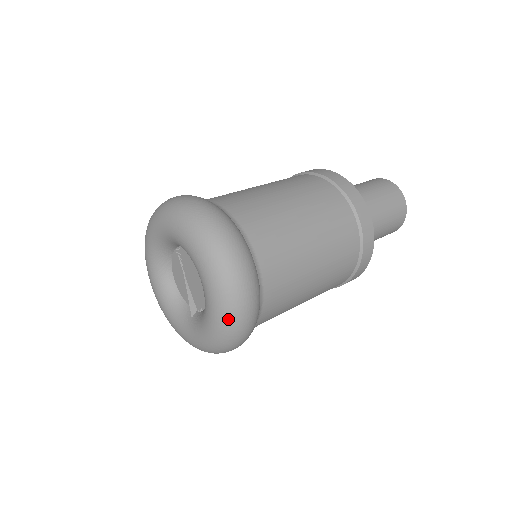
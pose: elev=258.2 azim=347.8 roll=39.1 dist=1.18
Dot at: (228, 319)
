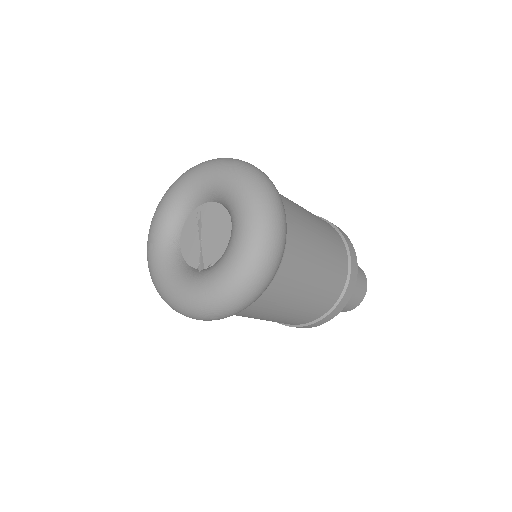
Dot at: (258, 251)
